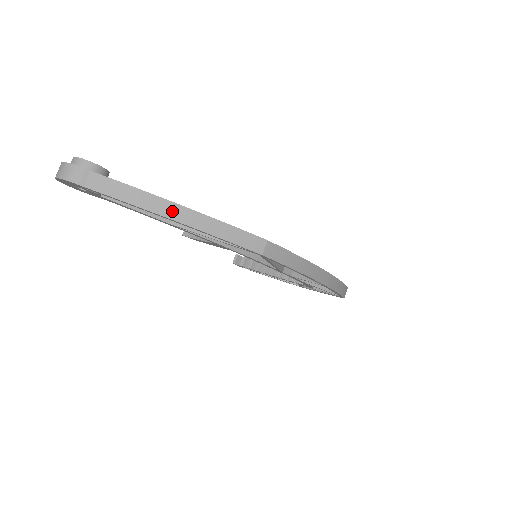
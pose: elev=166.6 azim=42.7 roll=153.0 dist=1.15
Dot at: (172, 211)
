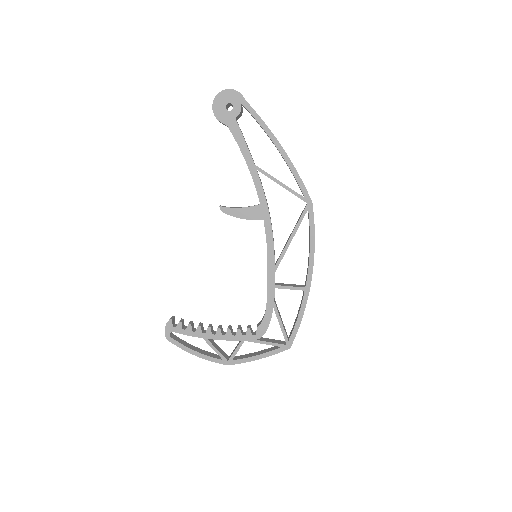
Dot at: (280, 144)
